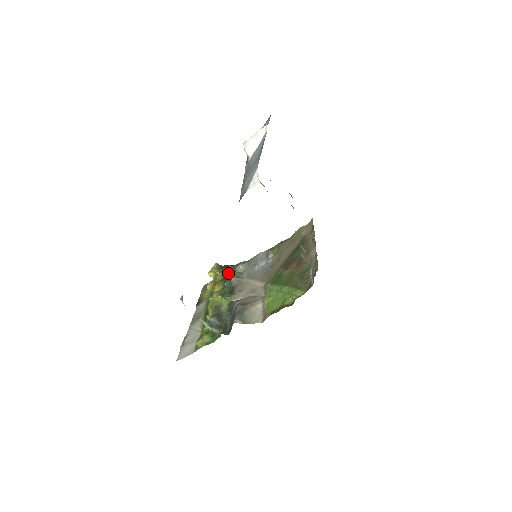
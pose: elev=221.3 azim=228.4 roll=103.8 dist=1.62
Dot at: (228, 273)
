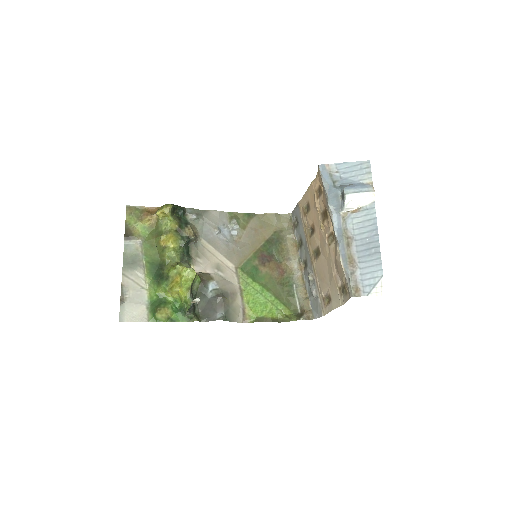
Dot at: (182, 222)
